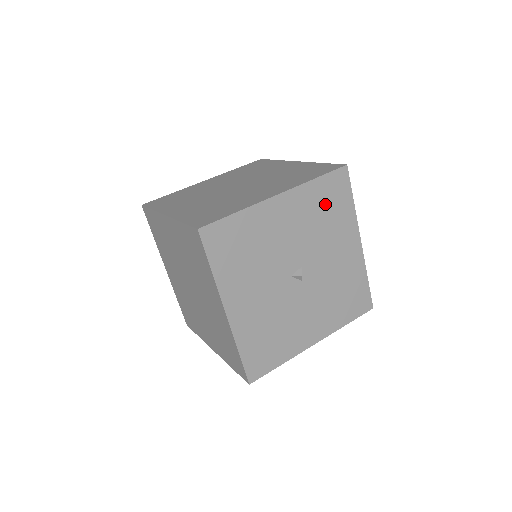
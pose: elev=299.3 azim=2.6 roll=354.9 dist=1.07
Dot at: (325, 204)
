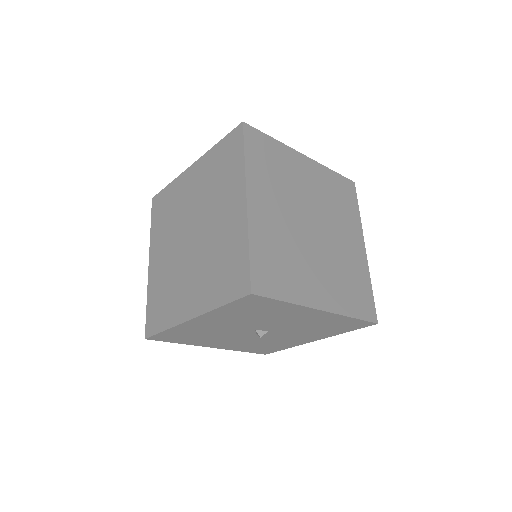
Dot at: (334, 325)
